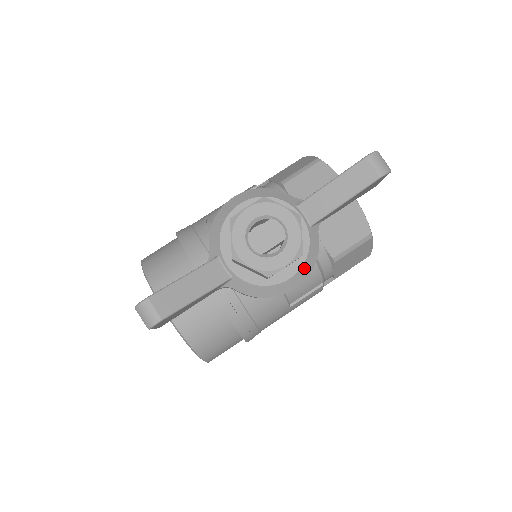
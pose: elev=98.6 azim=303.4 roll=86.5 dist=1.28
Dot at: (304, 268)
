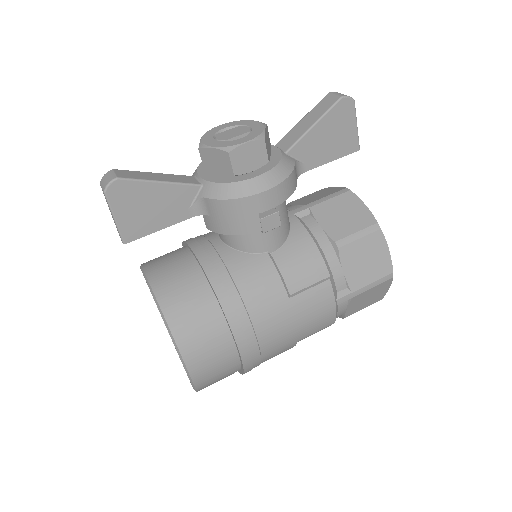
Dot at: (274, 172)
